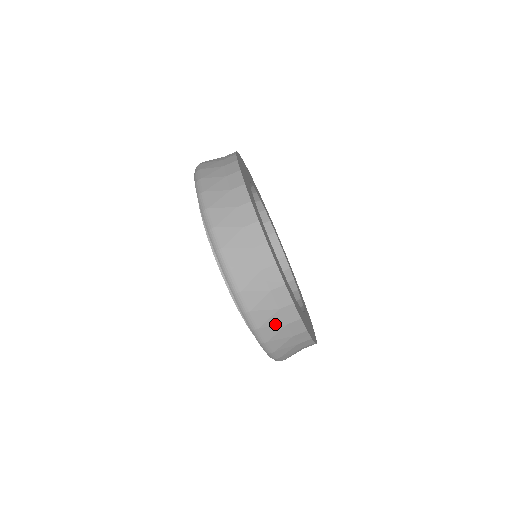
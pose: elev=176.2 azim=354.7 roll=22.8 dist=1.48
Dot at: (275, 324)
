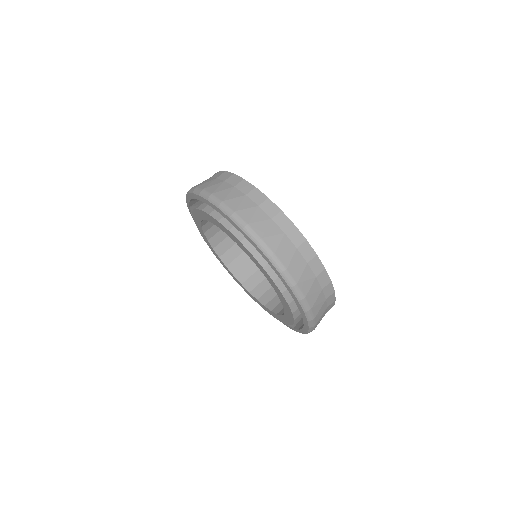
Dot at: (287, 249)
